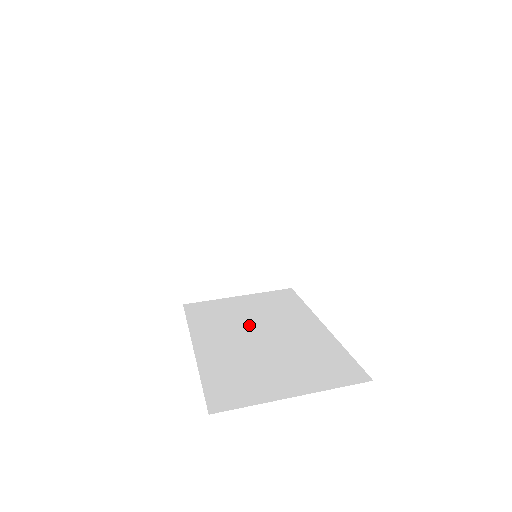
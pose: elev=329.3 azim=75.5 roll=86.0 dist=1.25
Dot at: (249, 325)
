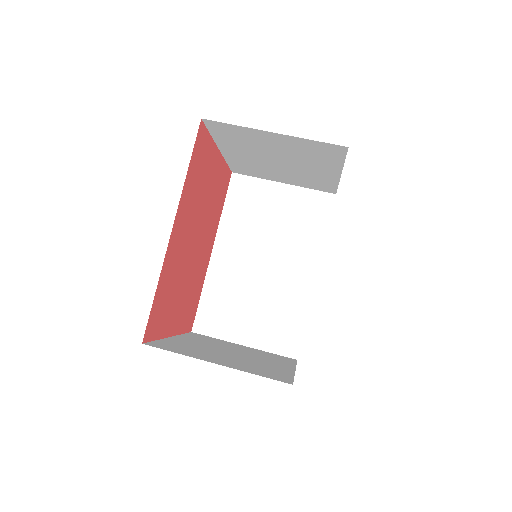
Dot at: (264, 243)
